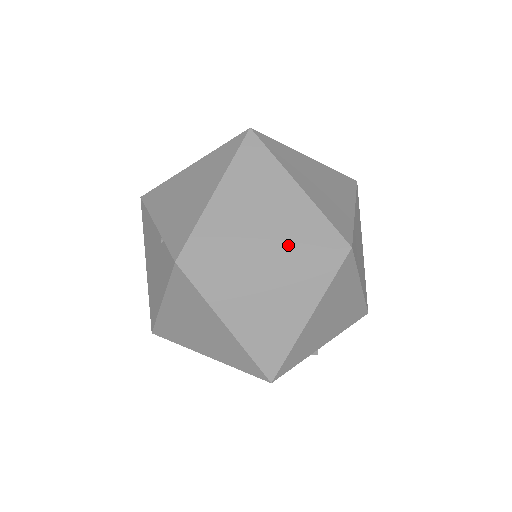
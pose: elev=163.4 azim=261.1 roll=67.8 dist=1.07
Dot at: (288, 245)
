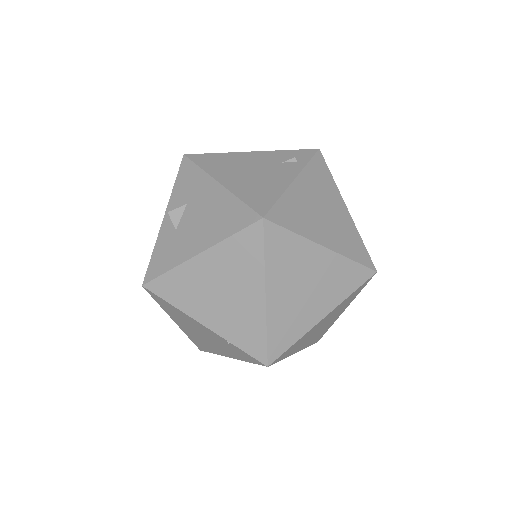
Dot at: (336, 300)
